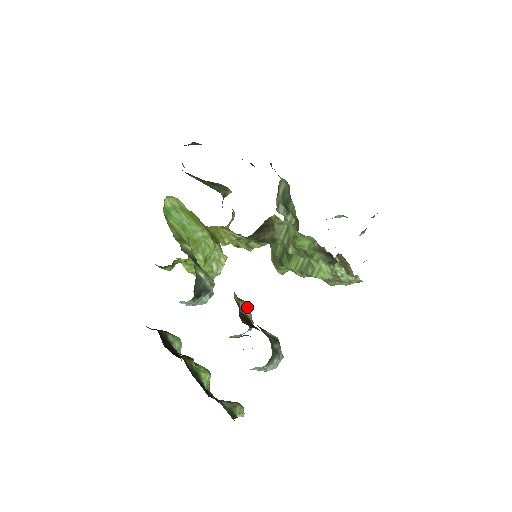
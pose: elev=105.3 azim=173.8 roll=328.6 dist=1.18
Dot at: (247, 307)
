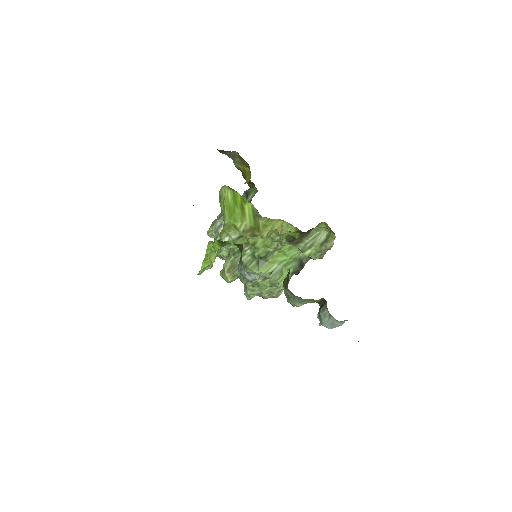
Dot at: occluded
